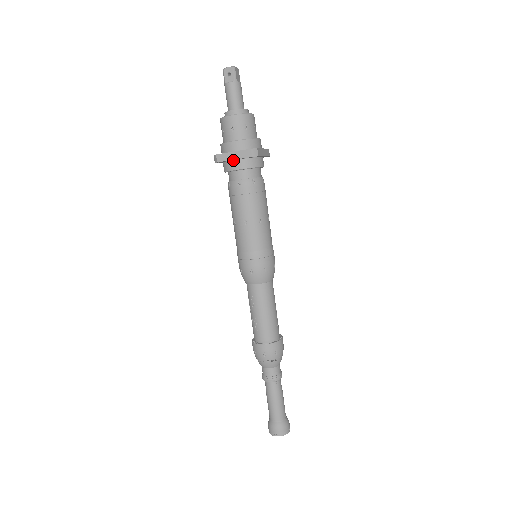
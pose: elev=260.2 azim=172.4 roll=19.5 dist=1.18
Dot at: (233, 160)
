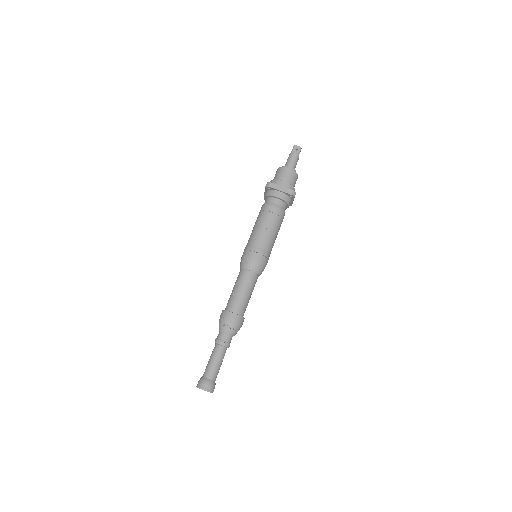
Dot at: (278, 191)
